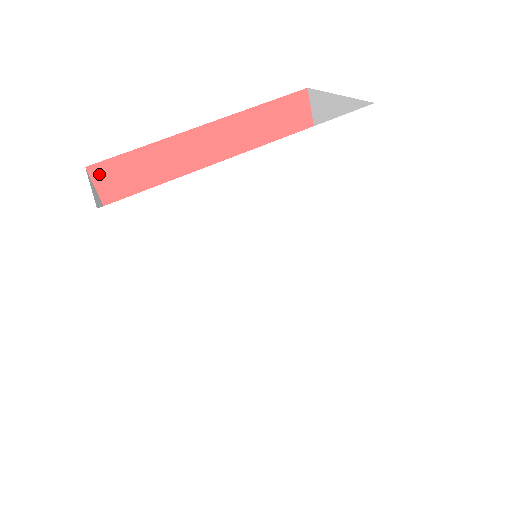
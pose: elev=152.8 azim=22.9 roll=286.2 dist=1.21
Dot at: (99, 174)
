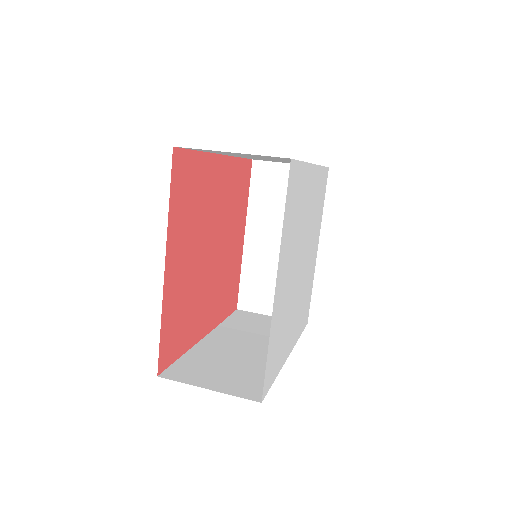
Dot at: (162, 365)
